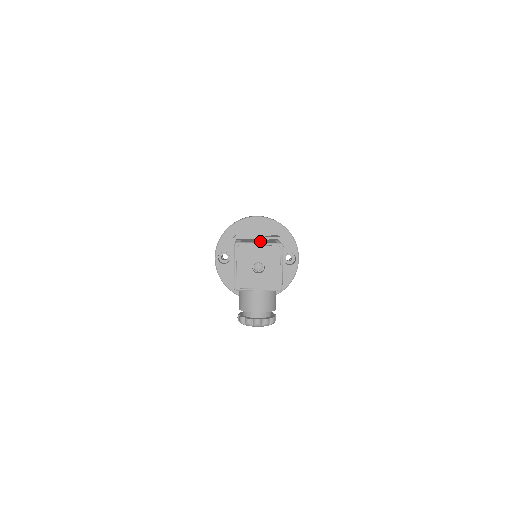
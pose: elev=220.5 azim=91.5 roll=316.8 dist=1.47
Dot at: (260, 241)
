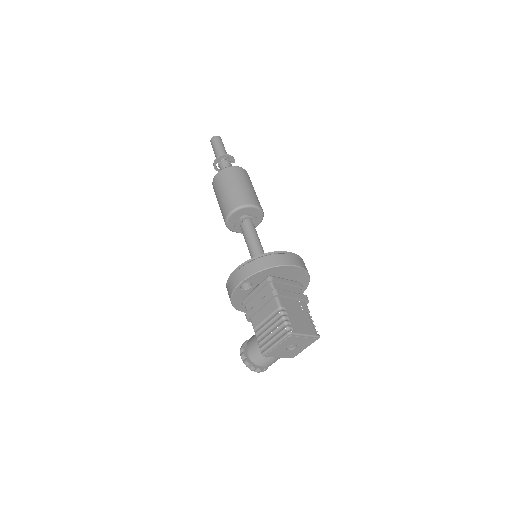
Dot at: (303, 324)
